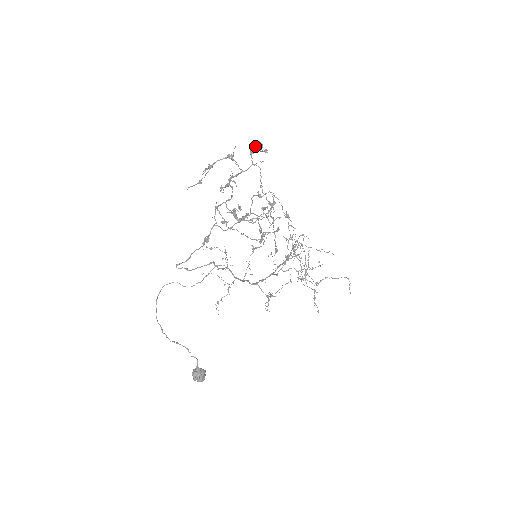
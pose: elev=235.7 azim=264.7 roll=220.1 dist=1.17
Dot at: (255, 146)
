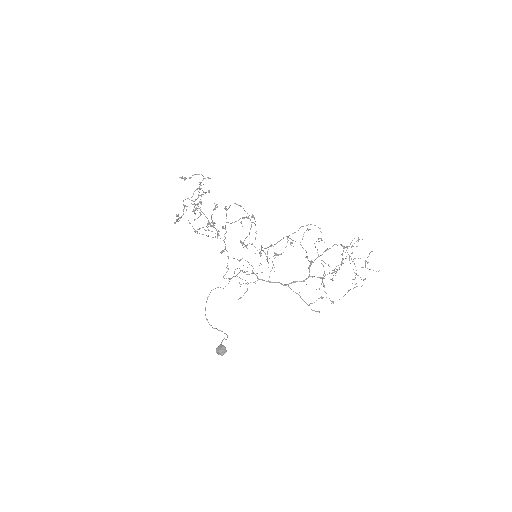
Dot at: (186, 178)
